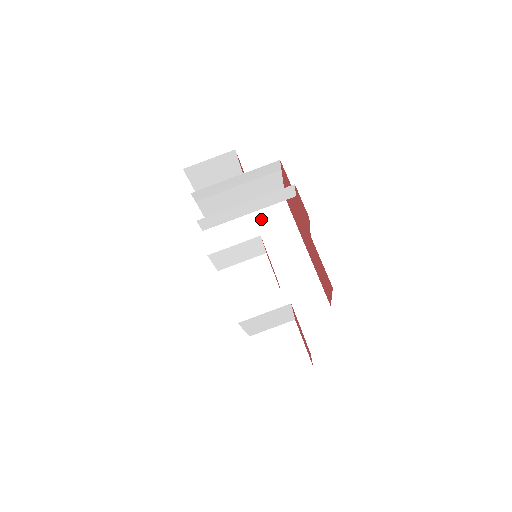
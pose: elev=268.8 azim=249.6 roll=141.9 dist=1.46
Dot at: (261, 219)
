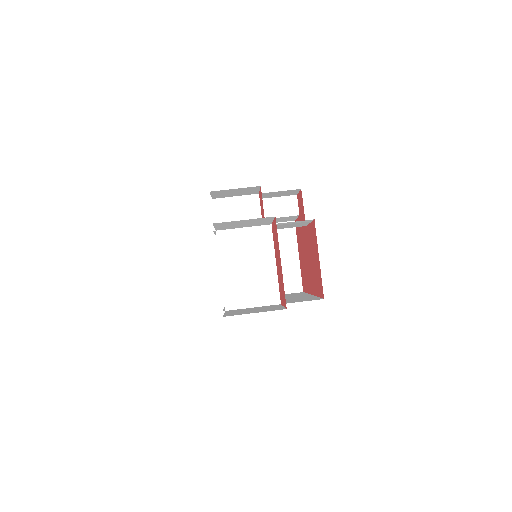
Dot at: occluded
